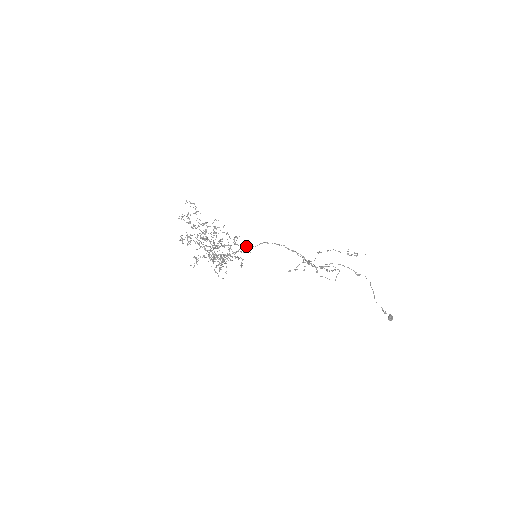
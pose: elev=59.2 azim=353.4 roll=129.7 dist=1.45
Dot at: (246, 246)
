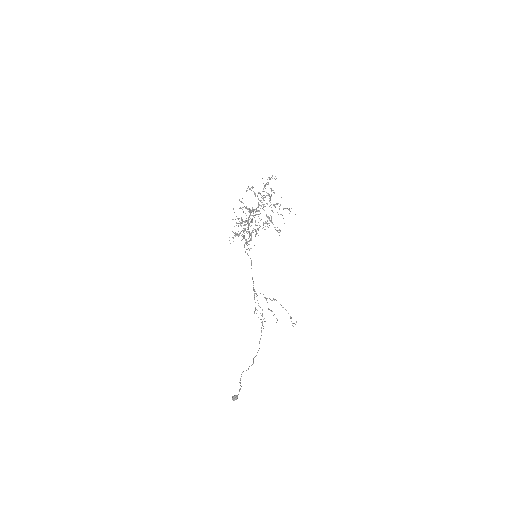
Dot at: occluded
